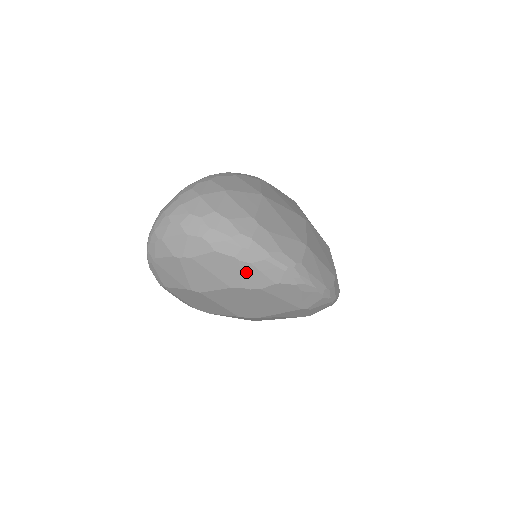
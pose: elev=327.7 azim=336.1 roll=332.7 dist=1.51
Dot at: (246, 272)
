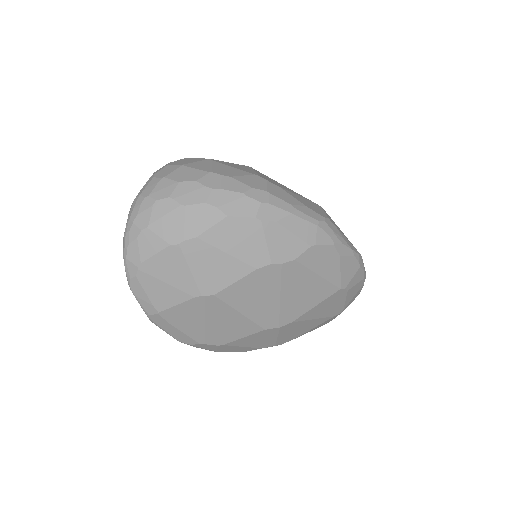
Dot at: (273, 237)
